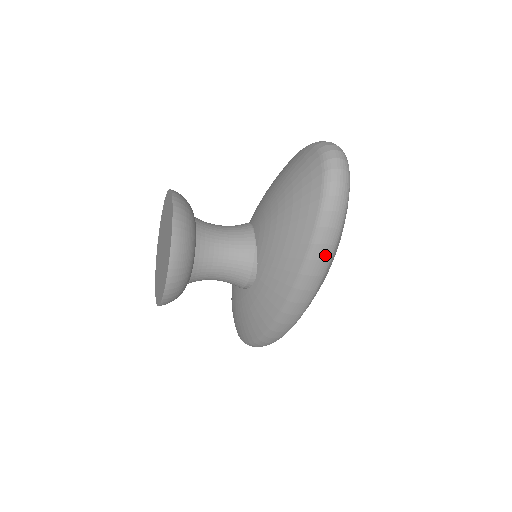
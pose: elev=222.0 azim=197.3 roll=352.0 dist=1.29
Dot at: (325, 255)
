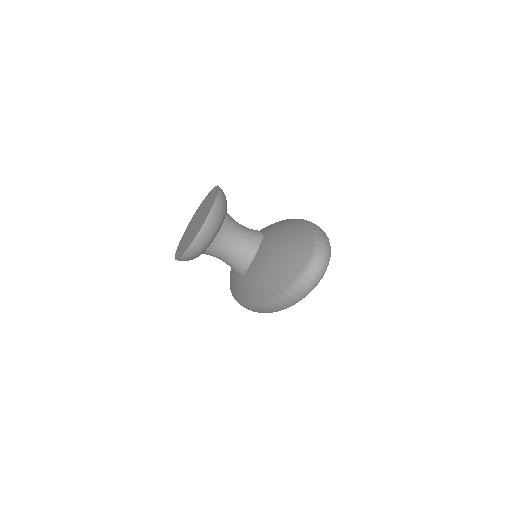
Dot at: (277, 309)
